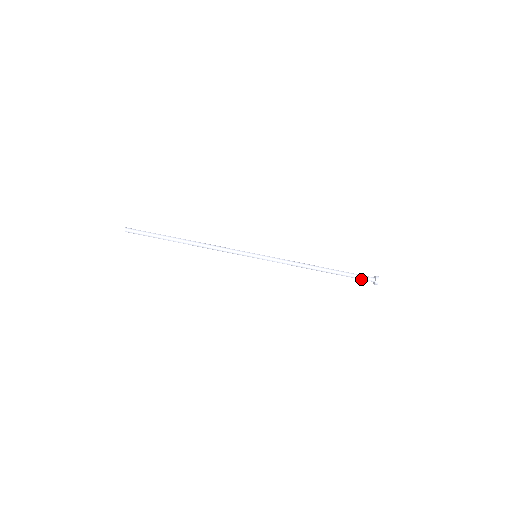
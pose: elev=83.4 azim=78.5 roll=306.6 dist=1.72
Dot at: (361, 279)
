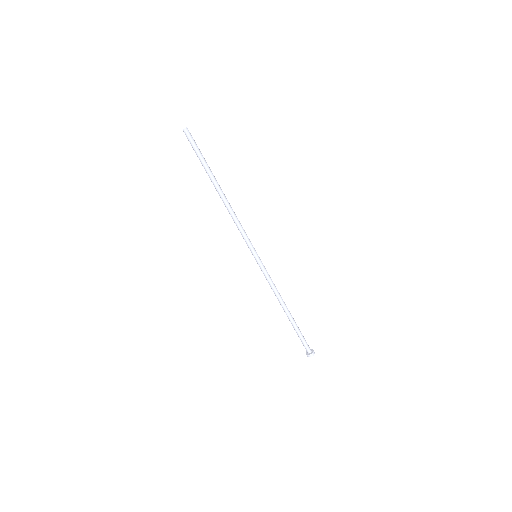
Dot at: (303, 343)
